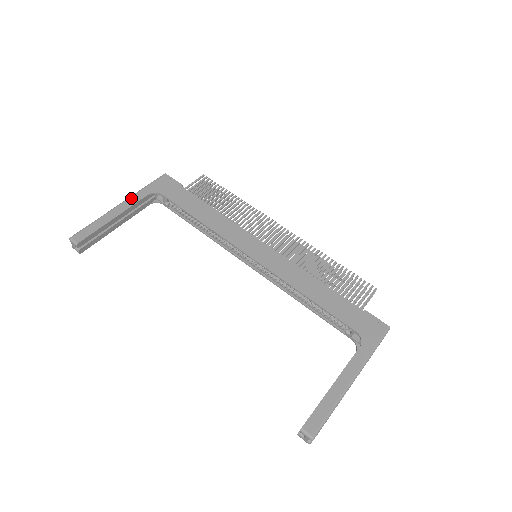
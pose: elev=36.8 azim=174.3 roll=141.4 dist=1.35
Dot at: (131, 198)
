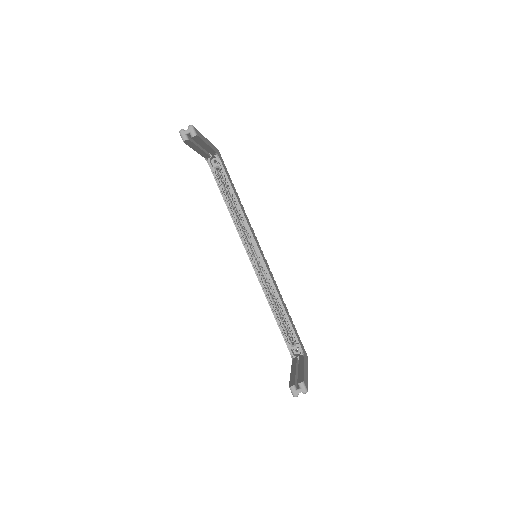
Dot at: (210, 143)
